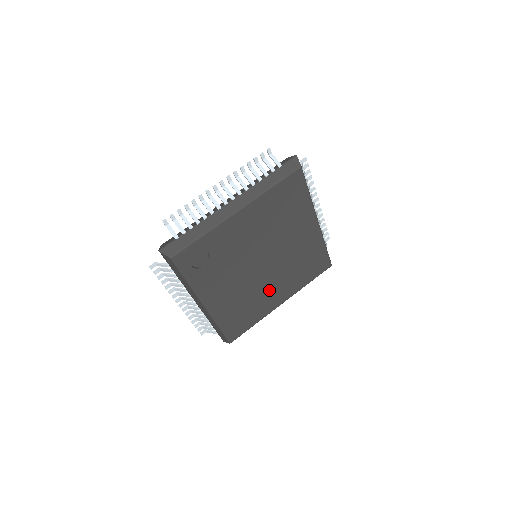
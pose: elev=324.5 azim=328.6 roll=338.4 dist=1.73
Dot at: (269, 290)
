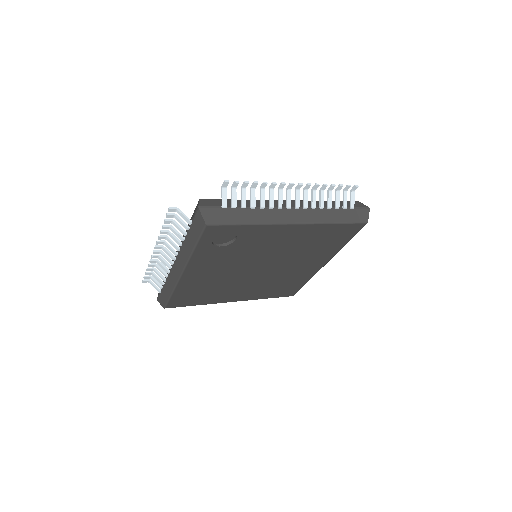
Dot at: (238, 288)
